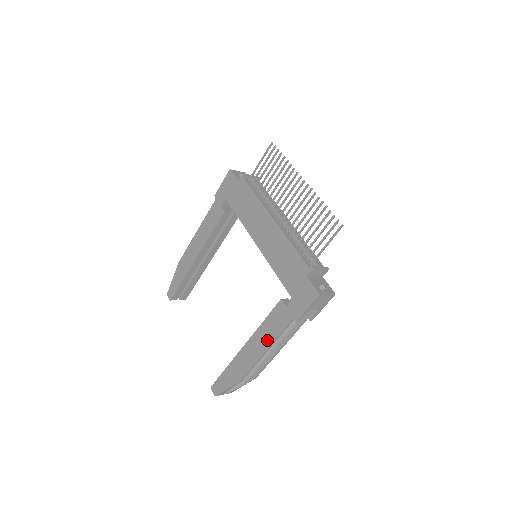
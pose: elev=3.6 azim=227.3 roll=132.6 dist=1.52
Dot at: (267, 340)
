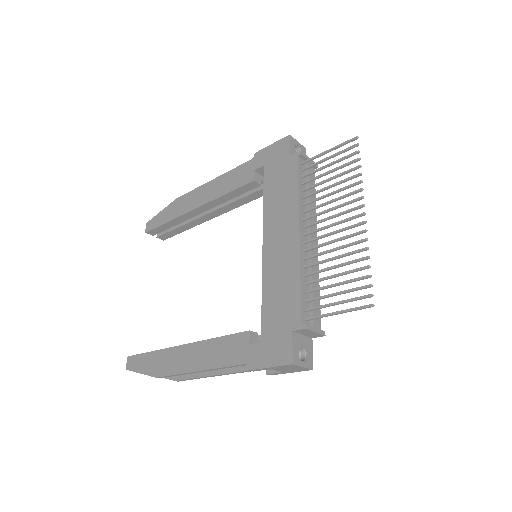
Dot at: (208, 361)
